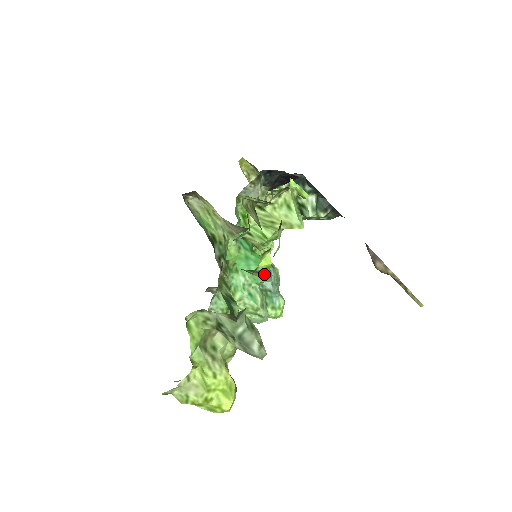
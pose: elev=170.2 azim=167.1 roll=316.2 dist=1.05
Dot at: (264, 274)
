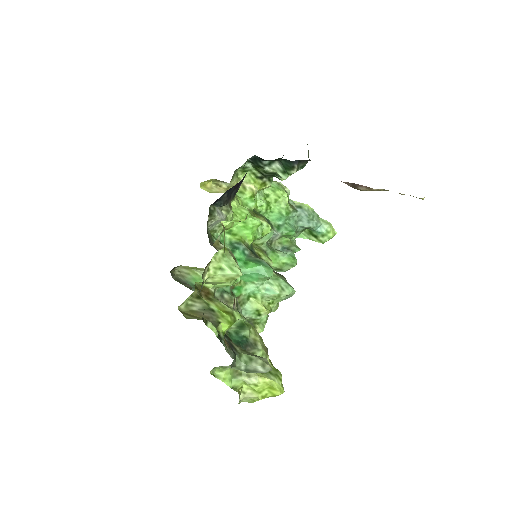
Dot at: (238, 319)
